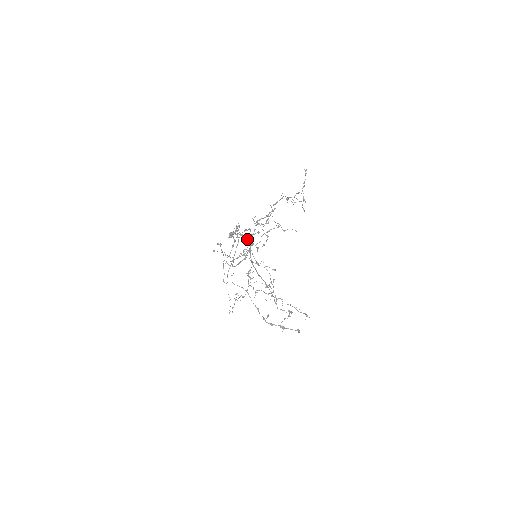
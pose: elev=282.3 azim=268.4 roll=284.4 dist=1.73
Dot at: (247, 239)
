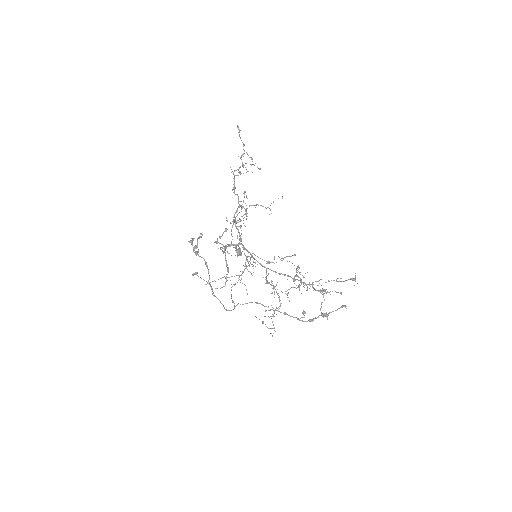
Dot at: occluded
